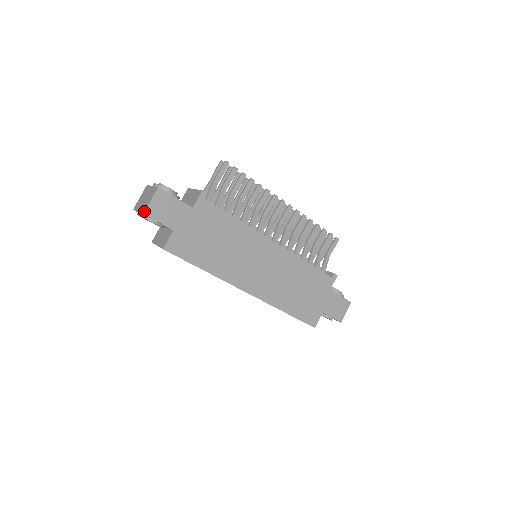
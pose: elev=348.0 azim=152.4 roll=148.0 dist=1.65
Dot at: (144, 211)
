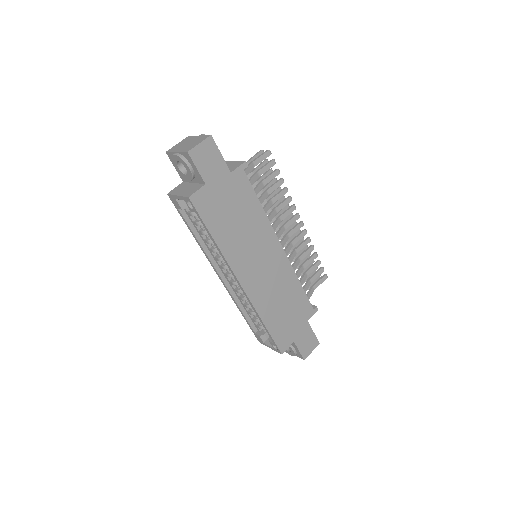
Dot at: (189, 150)
